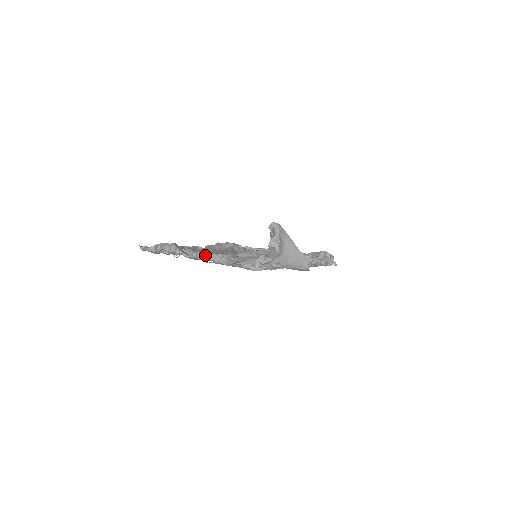
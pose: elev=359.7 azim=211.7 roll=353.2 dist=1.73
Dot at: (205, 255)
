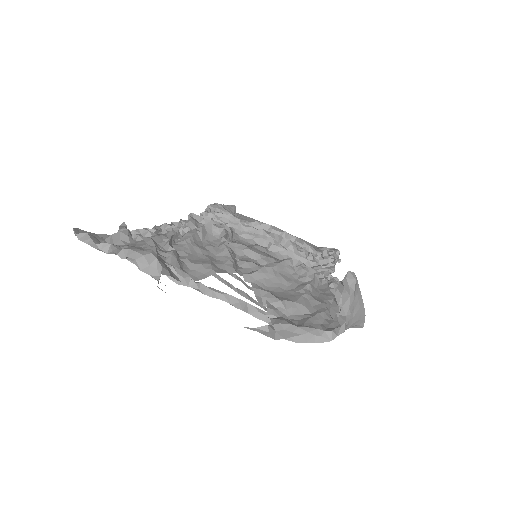
Dot at: (213, 290)
